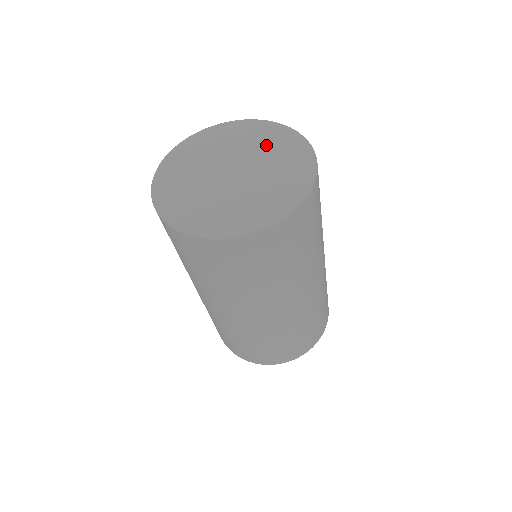
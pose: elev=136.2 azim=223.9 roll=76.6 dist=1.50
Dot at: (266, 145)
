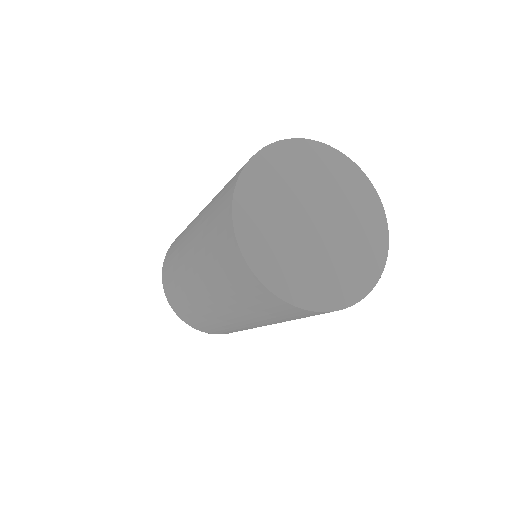
Dot at: (360, 227)
